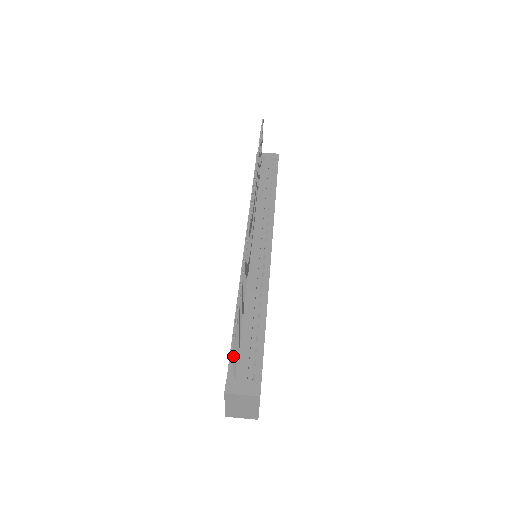
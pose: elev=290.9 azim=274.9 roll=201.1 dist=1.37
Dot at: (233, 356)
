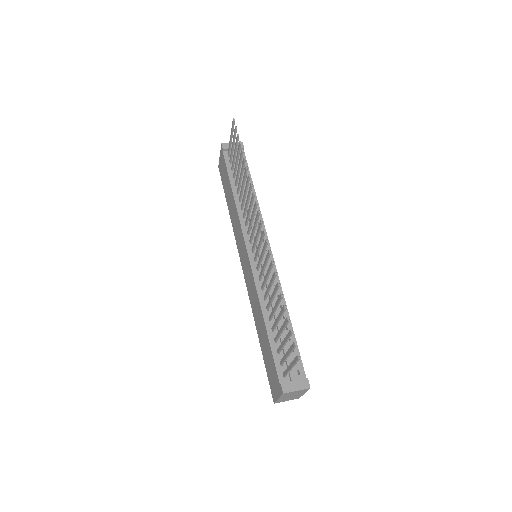
Dot at: (291, 367)
